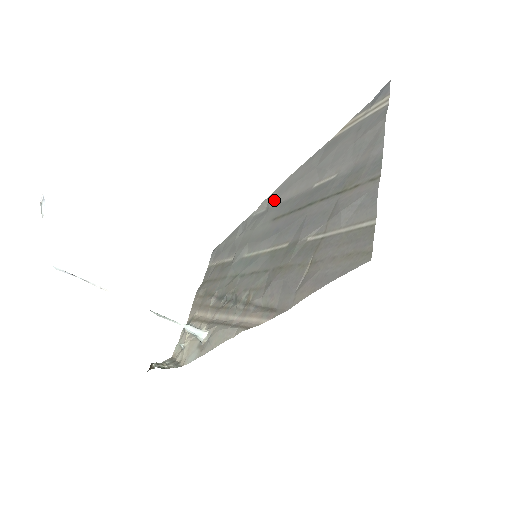
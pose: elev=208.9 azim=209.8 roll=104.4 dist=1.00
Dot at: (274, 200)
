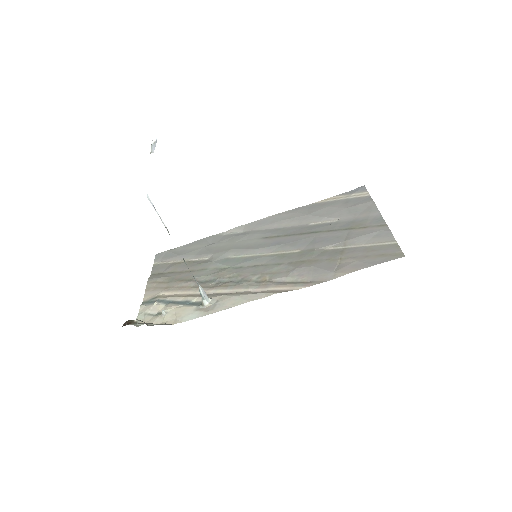
Dot at: (255, 227)
